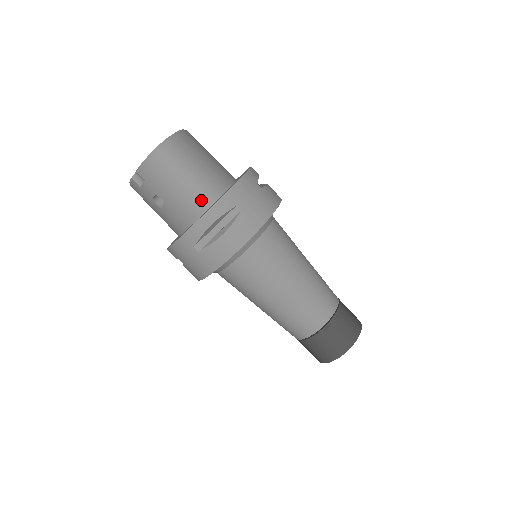
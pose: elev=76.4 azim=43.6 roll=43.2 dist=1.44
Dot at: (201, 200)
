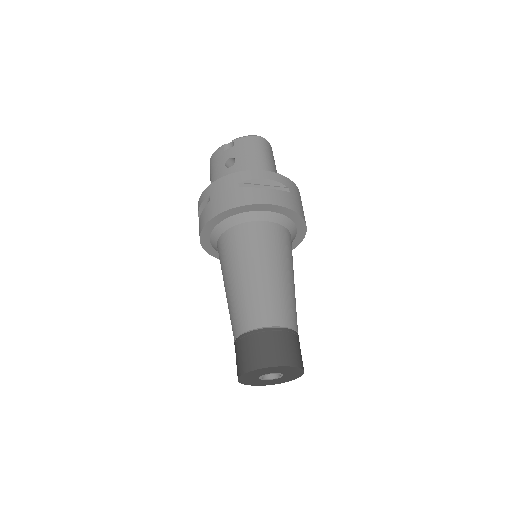
Dot at: occluded
